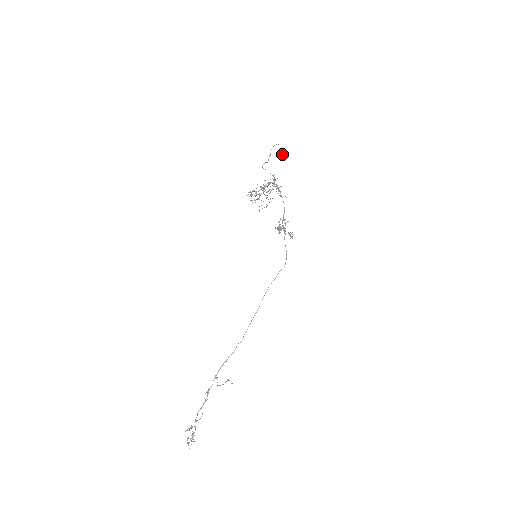
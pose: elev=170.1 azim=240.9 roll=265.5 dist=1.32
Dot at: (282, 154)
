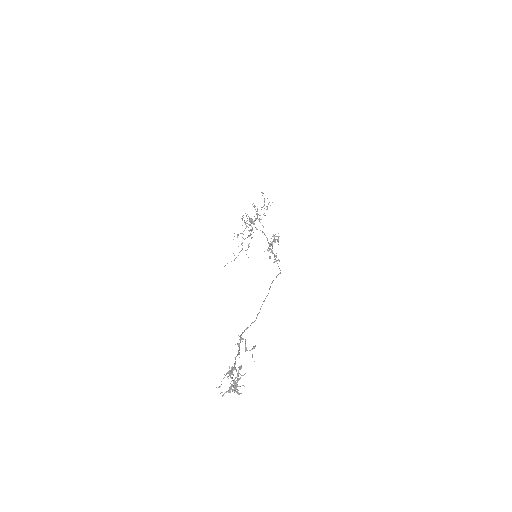
Dot at: (252, 221)
